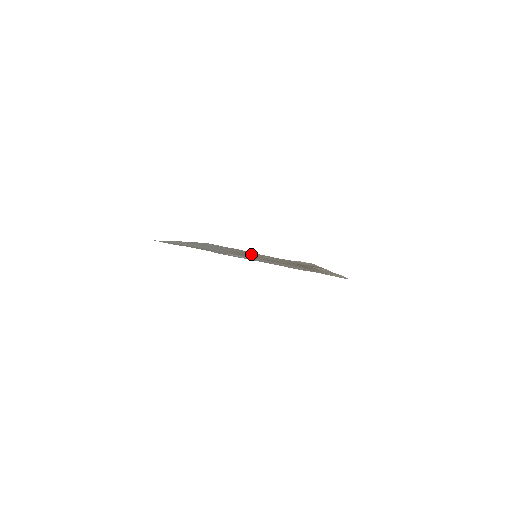
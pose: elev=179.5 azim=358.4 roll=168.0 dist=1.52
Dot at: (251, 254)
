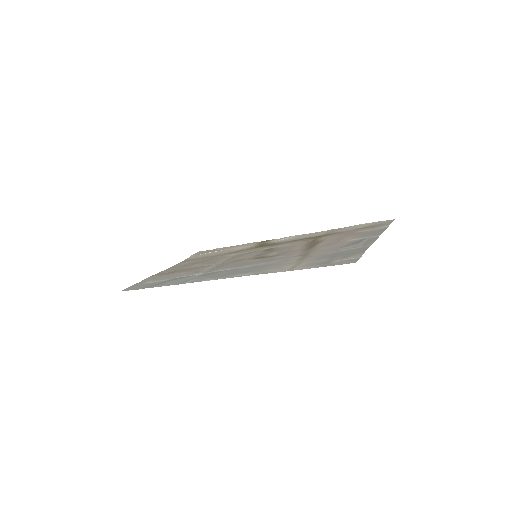
Dot at: (230, 261)
